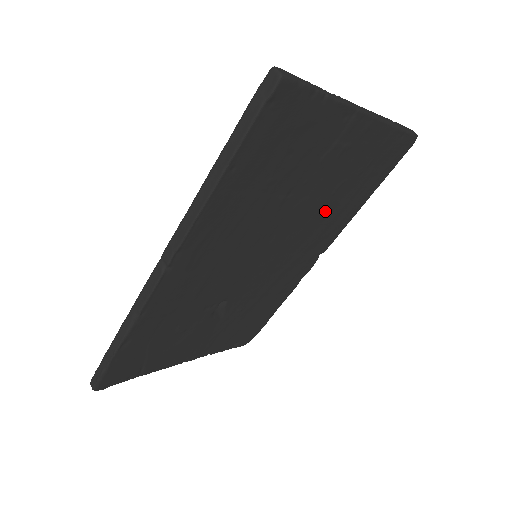
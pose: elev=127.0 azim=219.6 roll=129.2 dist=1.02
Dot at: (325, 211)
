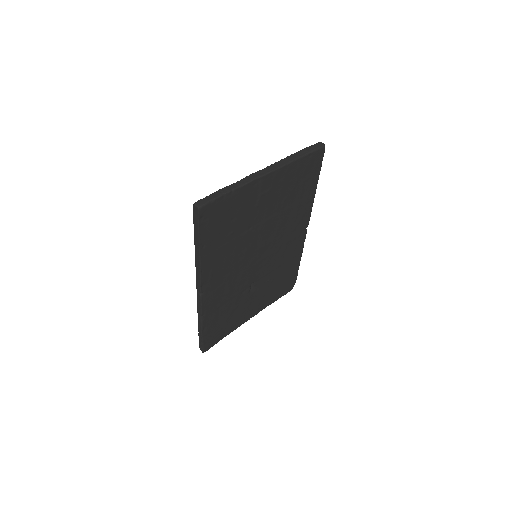
Dot at: (286, 215)
